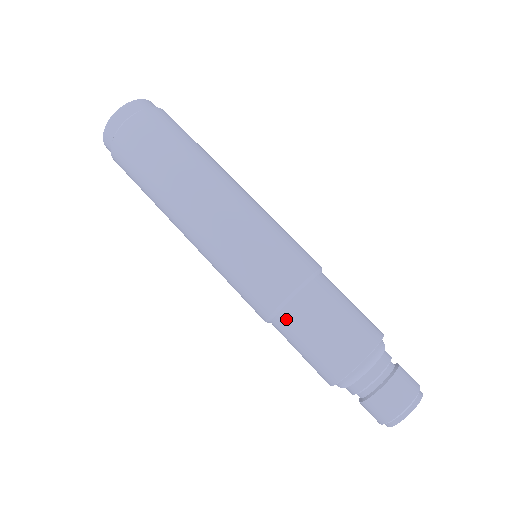
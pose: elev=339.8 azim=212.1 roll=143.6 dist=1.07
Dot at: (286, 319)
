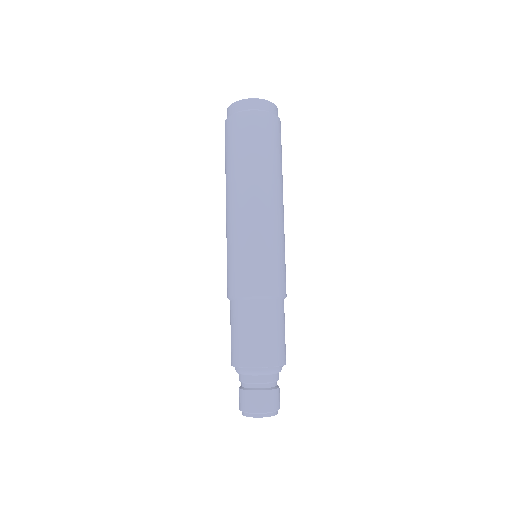
Dot at: (230, 308)
